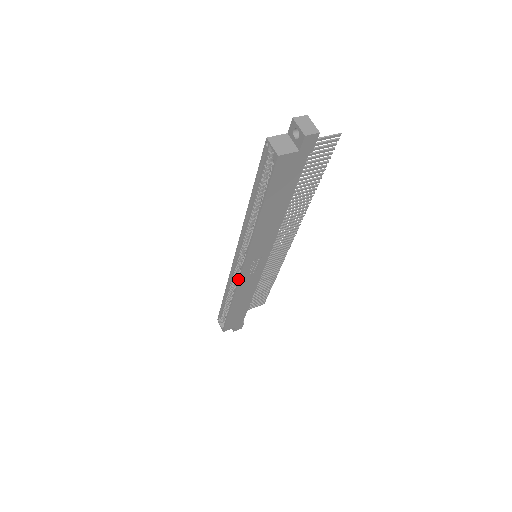
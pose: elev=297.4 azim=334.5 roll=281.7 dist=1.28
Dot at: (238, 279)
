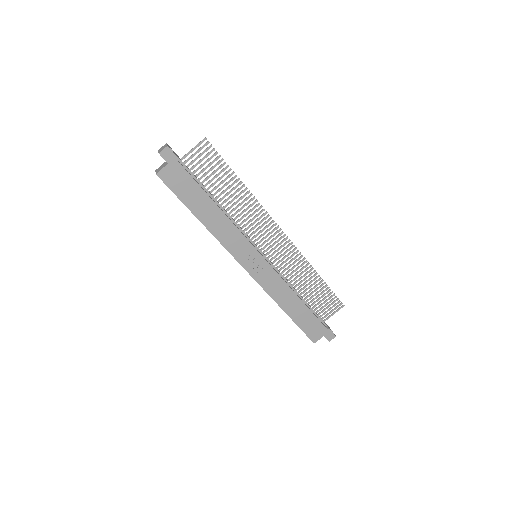
Dot at: (255, 280)
